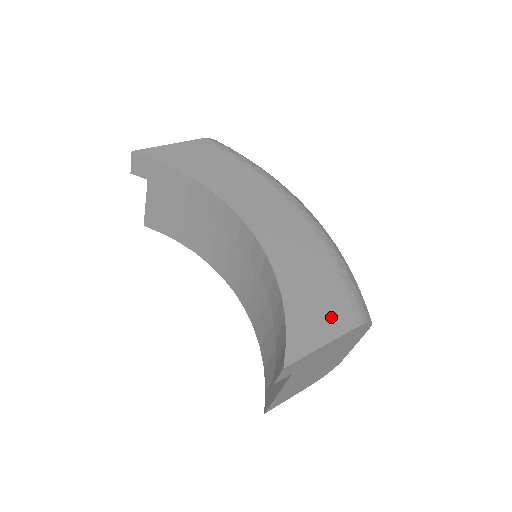
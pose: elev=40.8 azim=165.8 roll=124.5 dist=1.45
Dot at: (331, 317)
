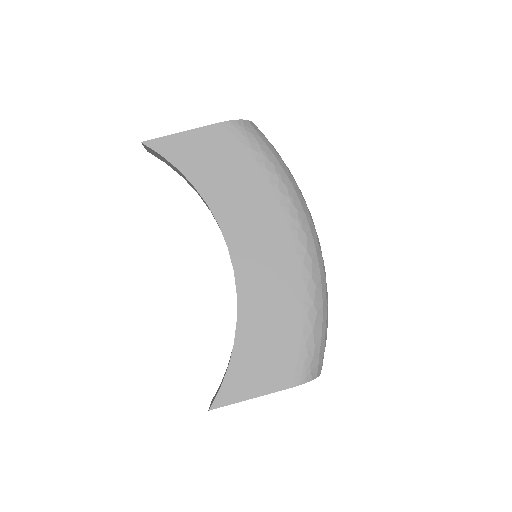
Dot at: (271, 373)
